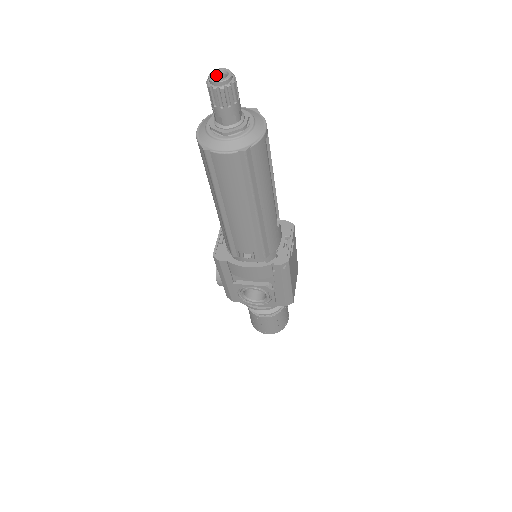
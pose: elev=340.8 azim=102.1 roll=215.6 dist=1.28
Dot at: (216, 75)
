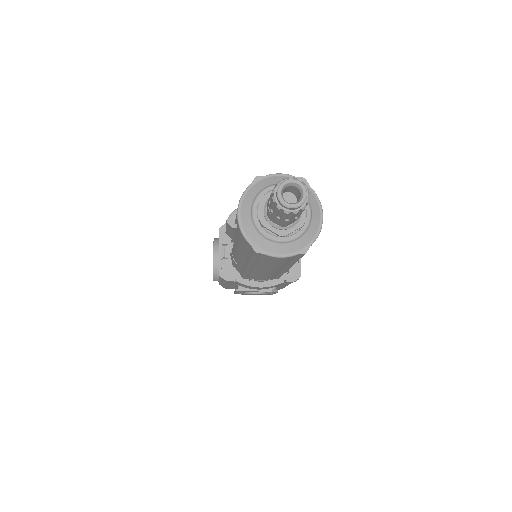
Dot at: (284, 188)
